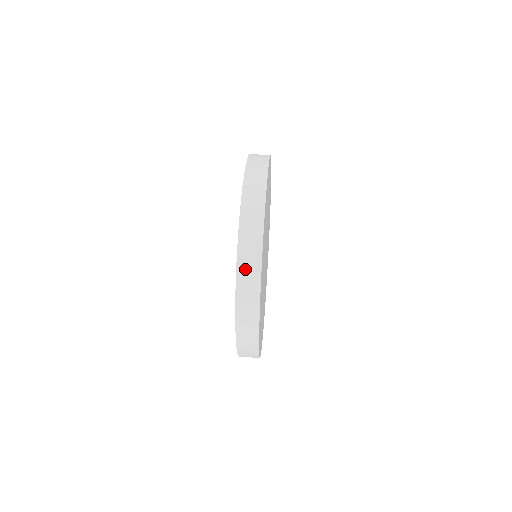
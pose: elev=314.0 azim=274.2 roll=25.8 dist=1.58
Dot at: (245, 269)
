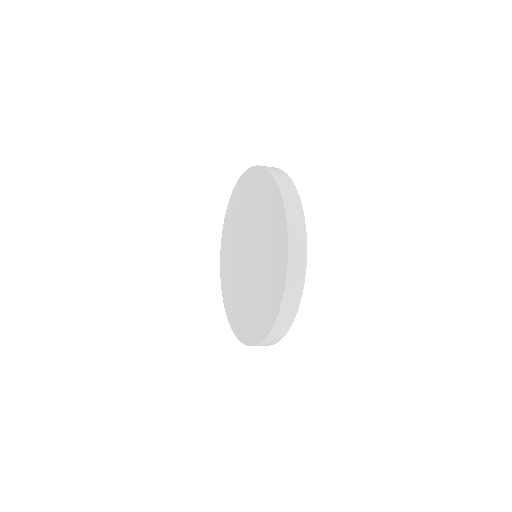
Dot at: occluded
